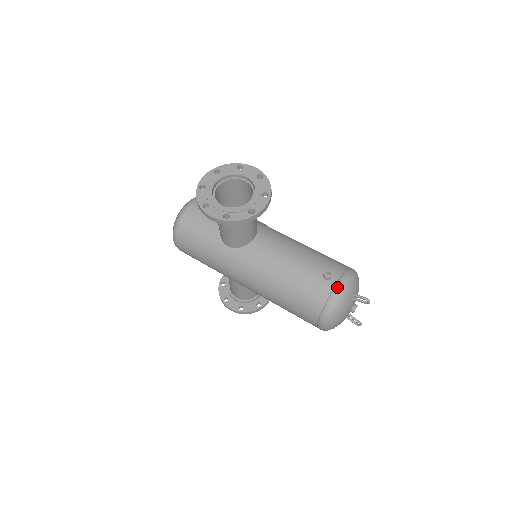
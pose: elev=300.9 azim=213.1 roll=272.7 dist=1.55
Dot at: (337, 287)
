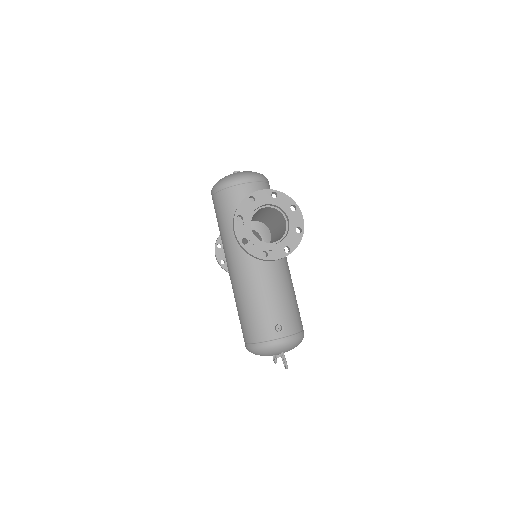
Dot at: (277, 341)
